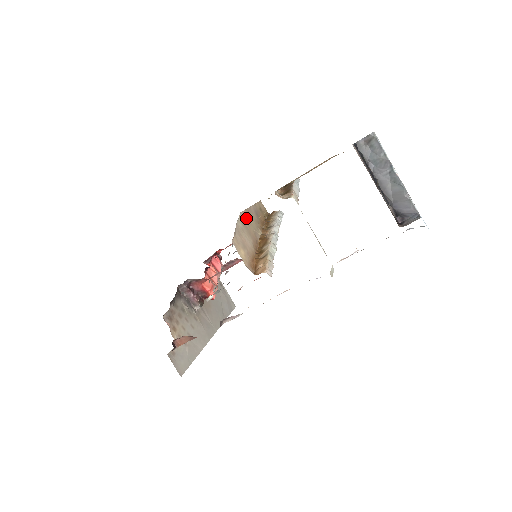
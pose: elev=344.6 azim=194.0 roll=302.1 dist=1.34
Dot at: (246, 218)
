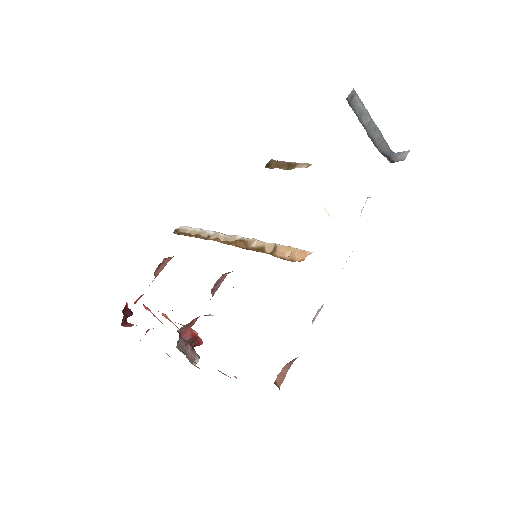
Dot at: occluded
